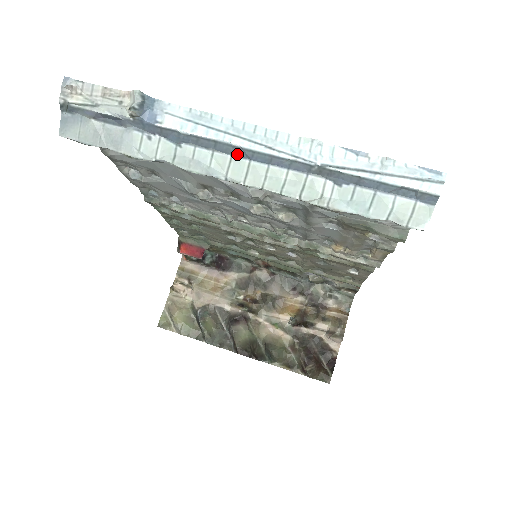
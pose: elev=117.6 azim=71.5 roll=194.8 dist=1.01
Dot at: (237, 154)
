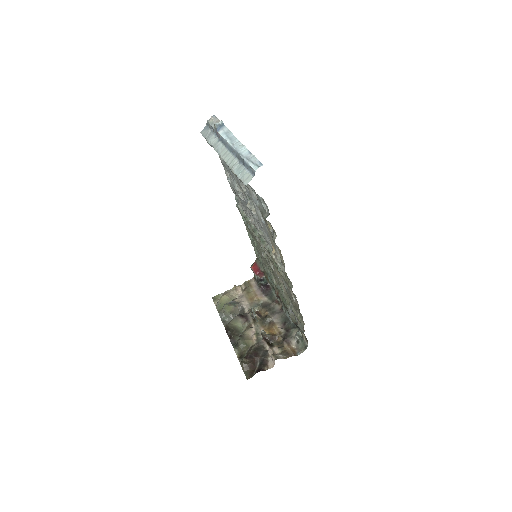
Dot at: (227, 147)
